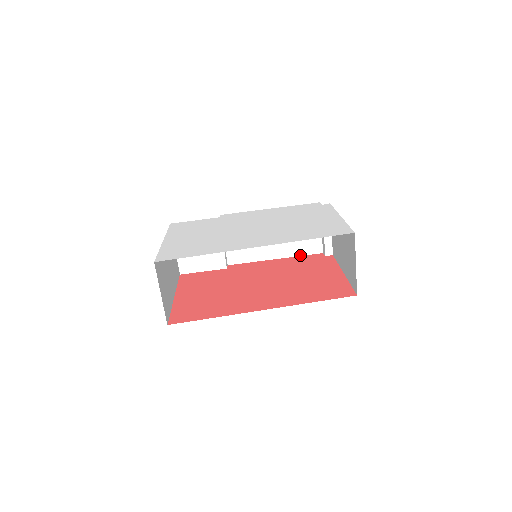
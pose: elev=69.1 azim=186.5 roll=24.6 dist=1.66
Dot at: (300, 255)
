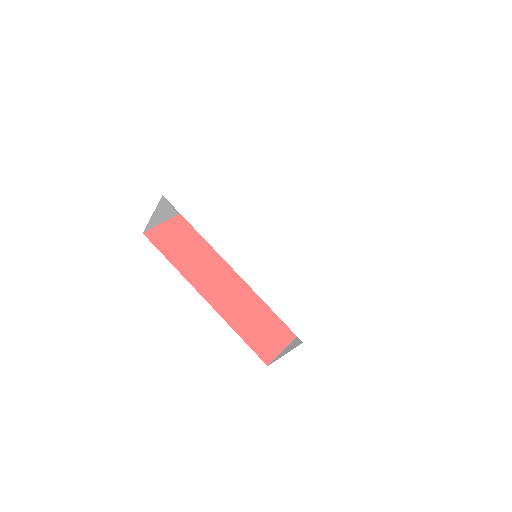
Dot at: occluded
